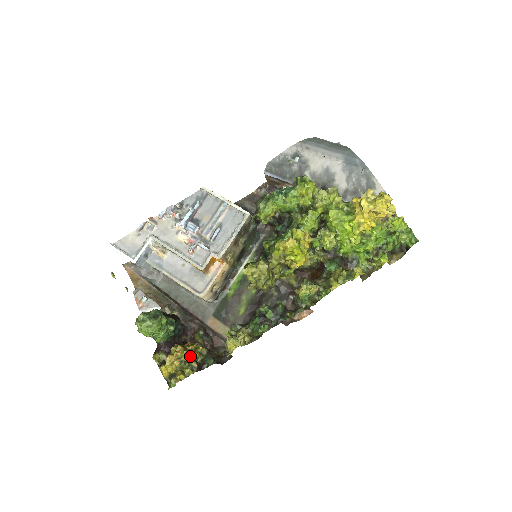
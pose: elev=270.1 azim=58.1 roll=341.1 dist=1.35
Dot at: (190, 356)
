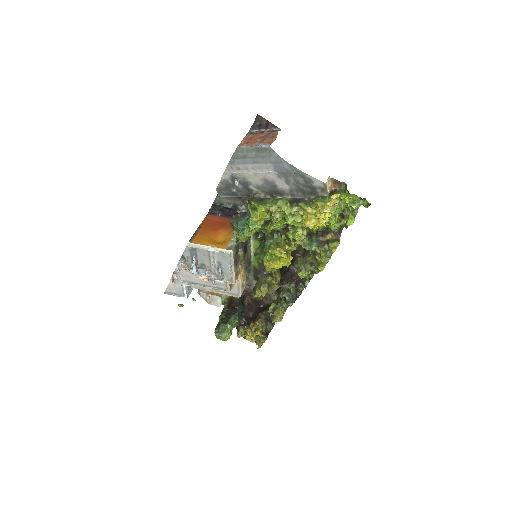
Dot at: (257, 334)
